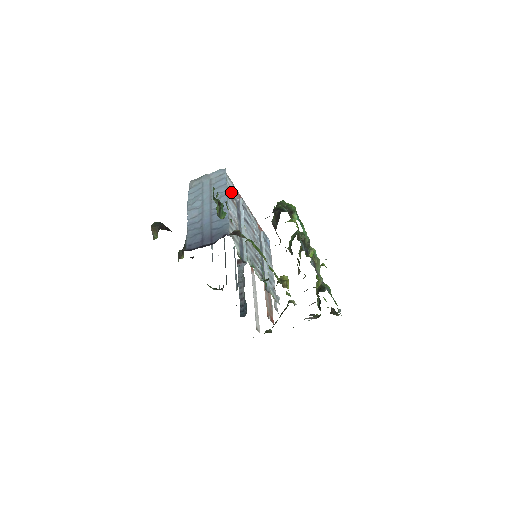
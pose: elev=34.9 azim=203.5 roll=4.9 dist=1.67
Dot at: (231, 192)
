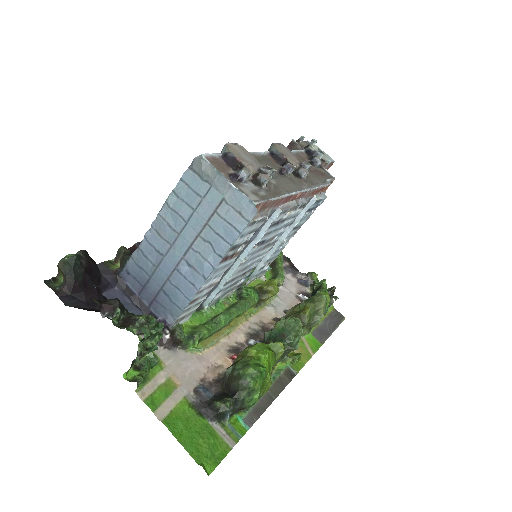
Dot at: (239, 244)
